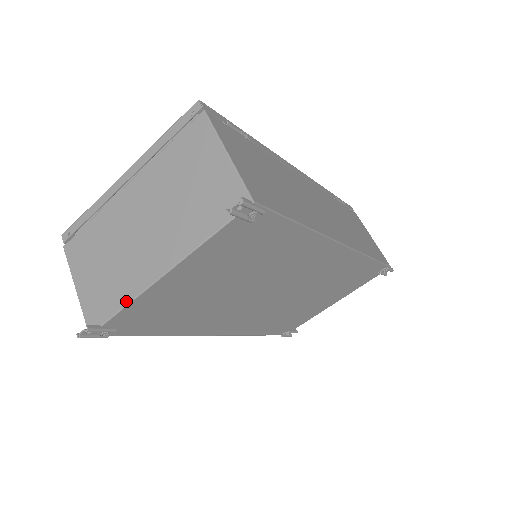
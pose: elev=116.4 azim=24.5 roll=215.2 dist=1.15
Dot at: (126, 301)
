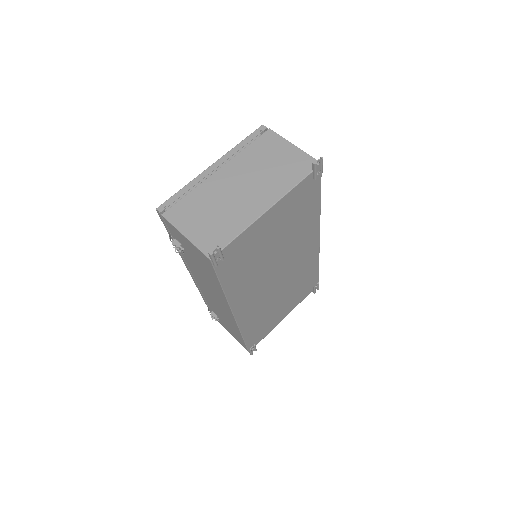
Dot at: (241, 230)
